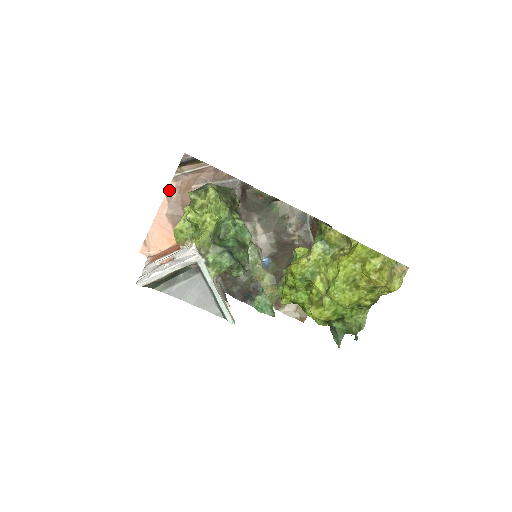
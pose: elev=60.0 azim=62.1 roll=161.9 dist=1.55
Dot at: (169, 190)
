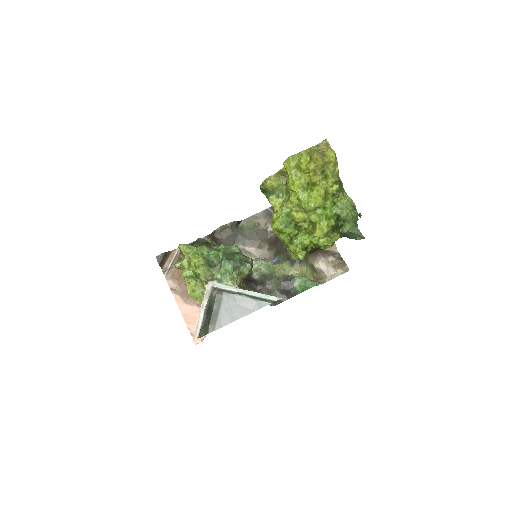
Dot at: (171, 288)
